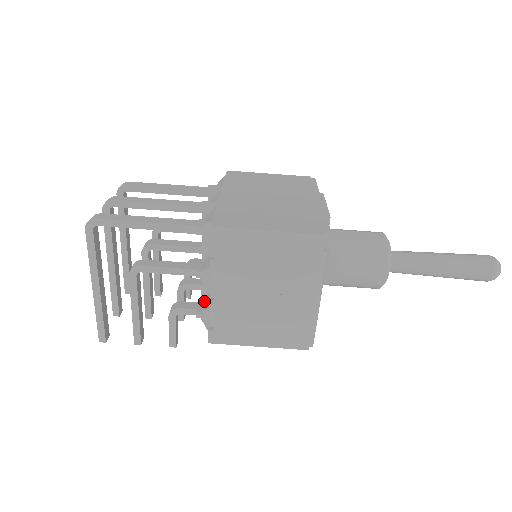
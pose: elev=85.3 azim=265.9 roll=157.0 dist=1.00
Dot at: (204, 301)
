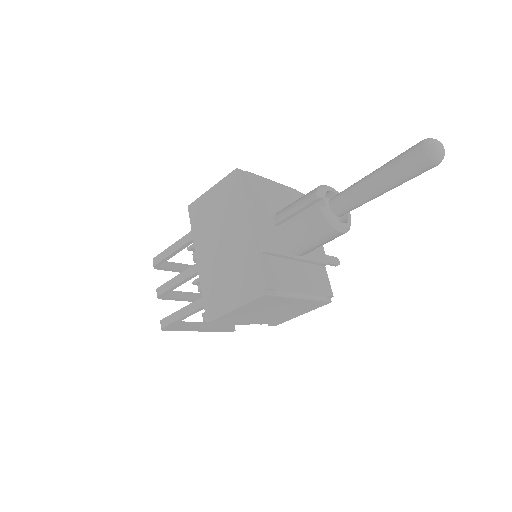
Dot at: occluded
